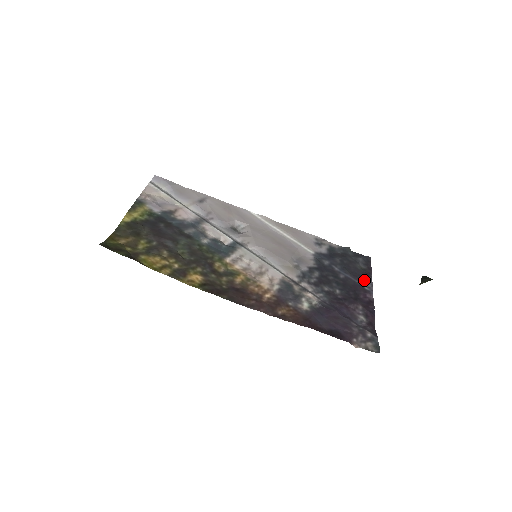
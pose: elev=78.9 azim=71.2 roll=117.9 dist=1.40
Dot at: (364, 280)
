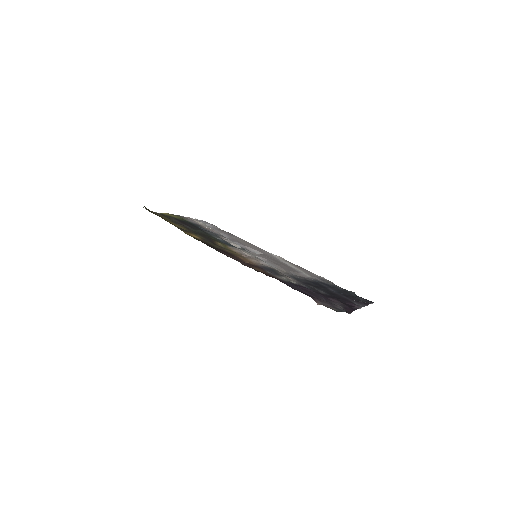
Dot at: (357, 302)
